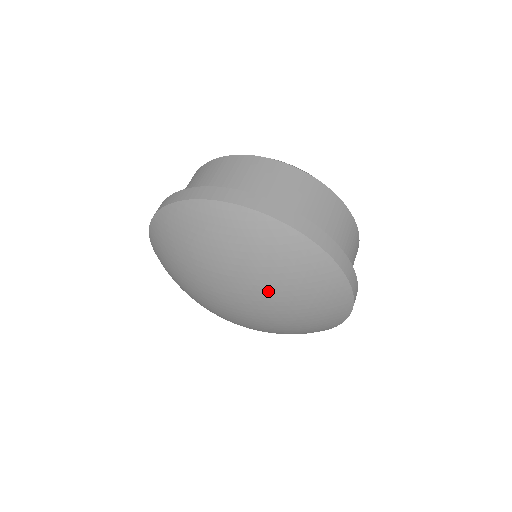
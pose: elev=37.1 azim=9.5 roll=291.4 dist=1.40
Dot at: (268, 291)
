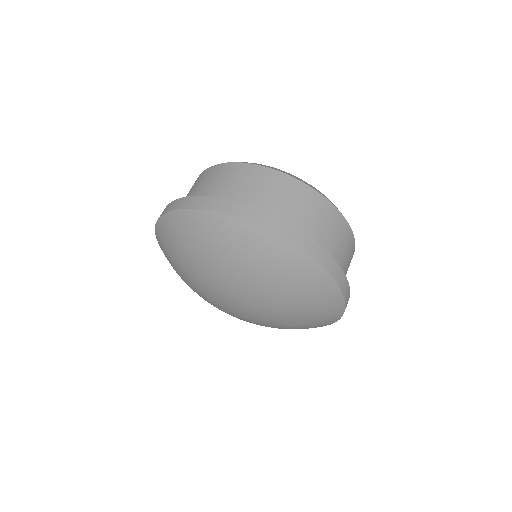
Dot at: (274, 304)
